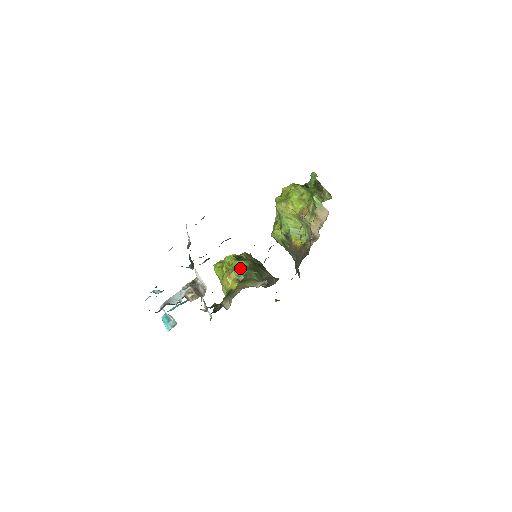
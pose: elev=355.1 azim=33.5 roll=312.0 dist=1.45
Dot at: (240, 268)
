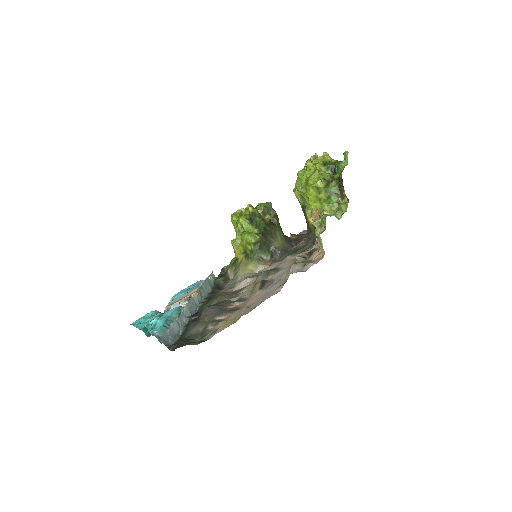
Dot at: (247, 244)
